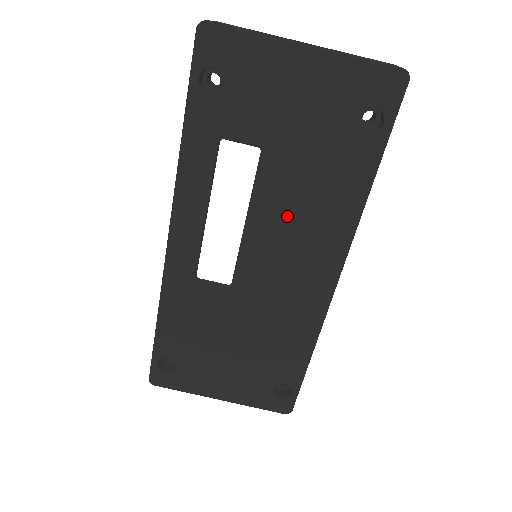
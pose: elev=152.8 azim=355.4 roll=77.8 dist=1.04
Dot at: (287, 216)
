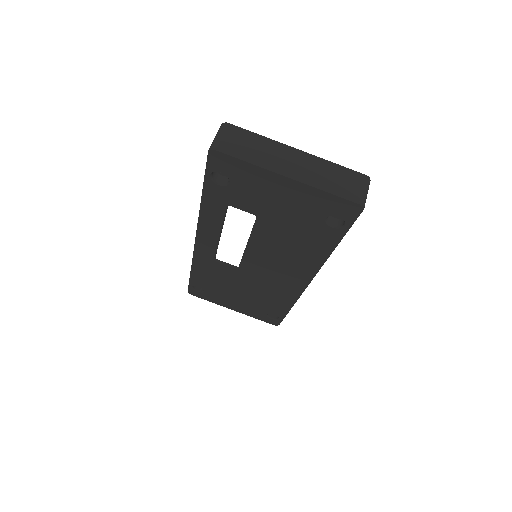
Dot at: (275, 249)
